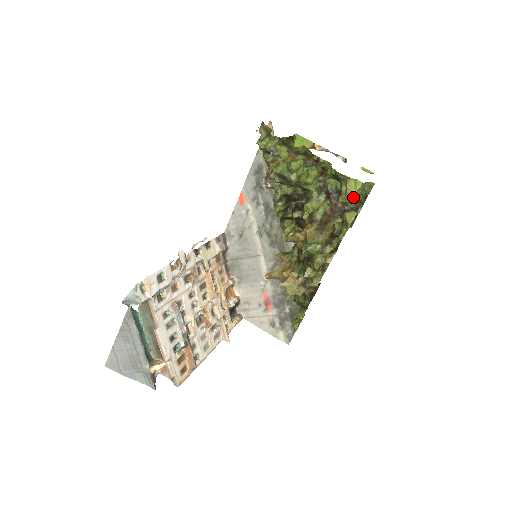
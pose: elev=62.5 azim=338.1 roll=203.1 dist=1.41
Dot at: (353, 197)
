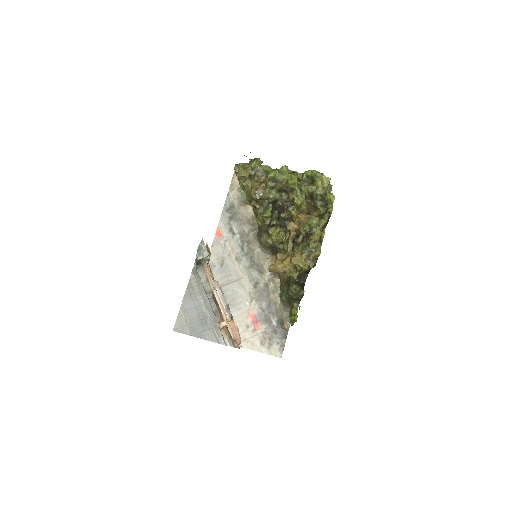
Dot at: (326, 189)
